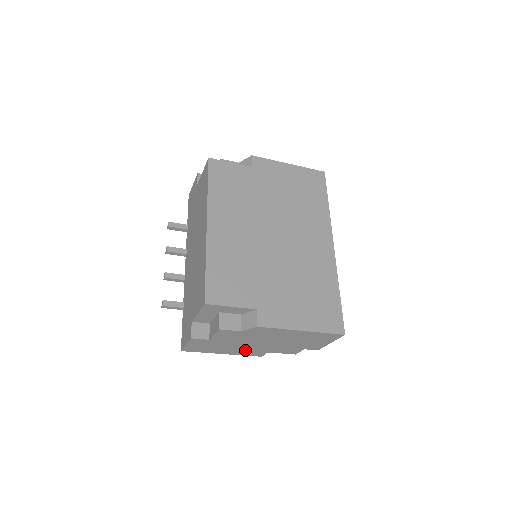
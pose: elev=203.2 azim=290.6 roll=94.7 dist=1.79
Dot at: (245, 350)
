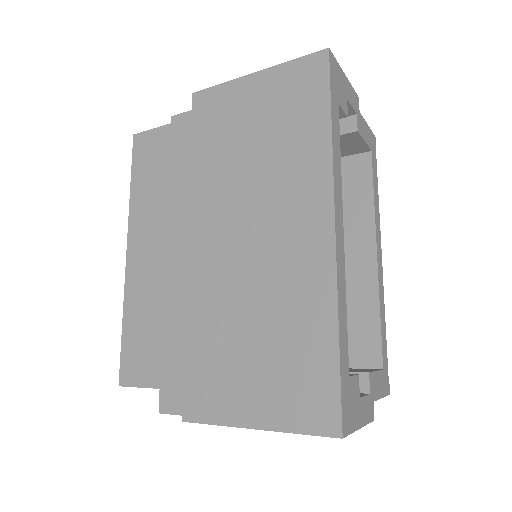
Dot at: occluded
